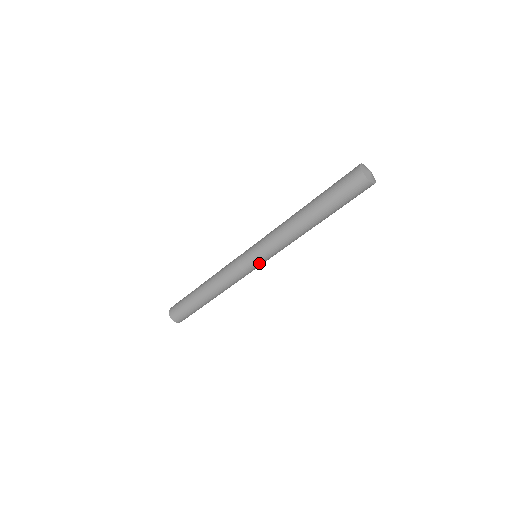
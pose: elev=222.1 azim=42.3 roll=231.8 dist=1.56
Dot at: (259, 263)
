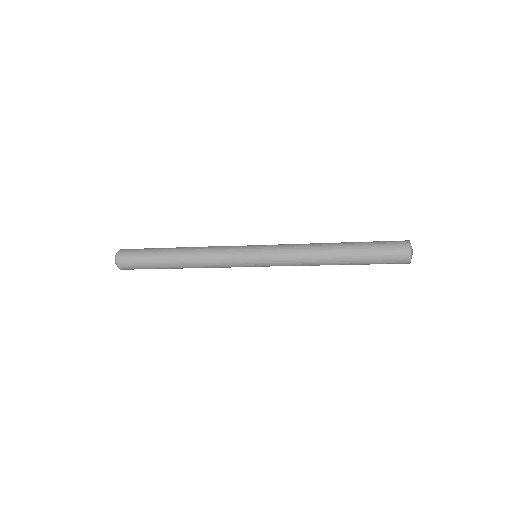
Dot at: (257, 265)
